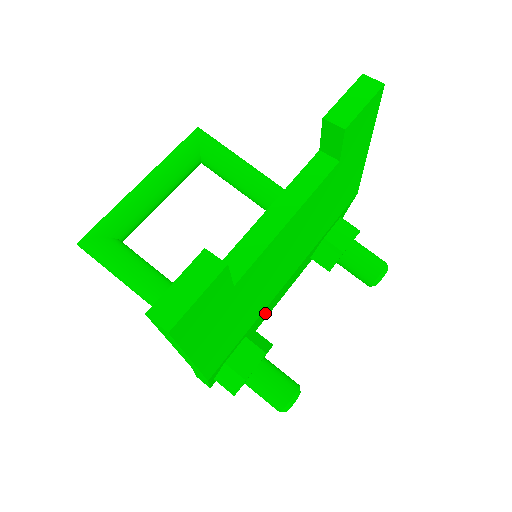
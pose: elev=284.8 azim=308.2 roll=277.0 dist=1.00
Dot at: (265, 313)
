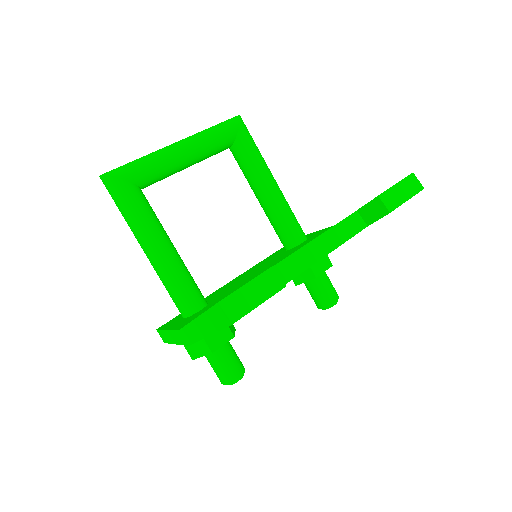
Dot at: occluded
